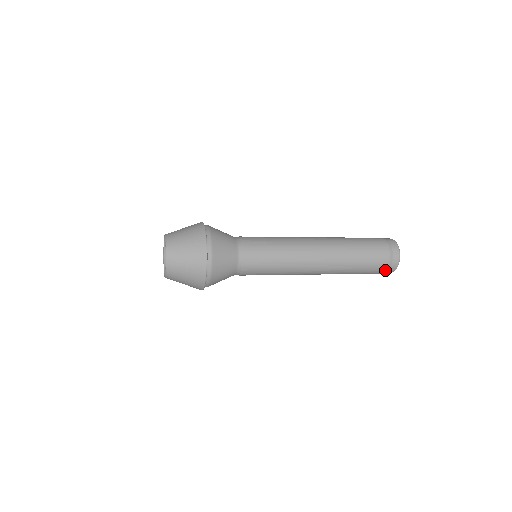
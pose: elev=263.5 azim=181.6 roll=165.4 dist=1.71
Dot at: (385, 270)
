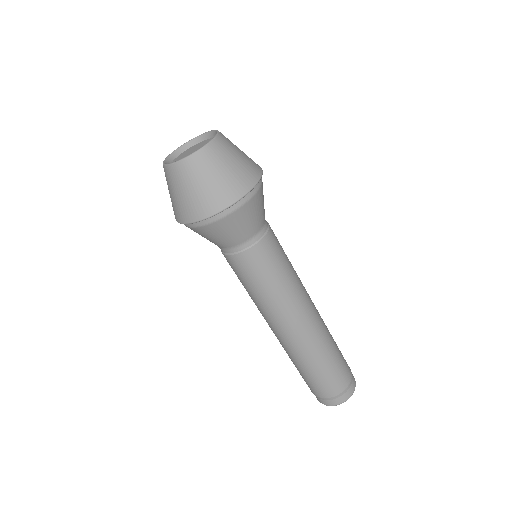
Dot at: (335, 395)
